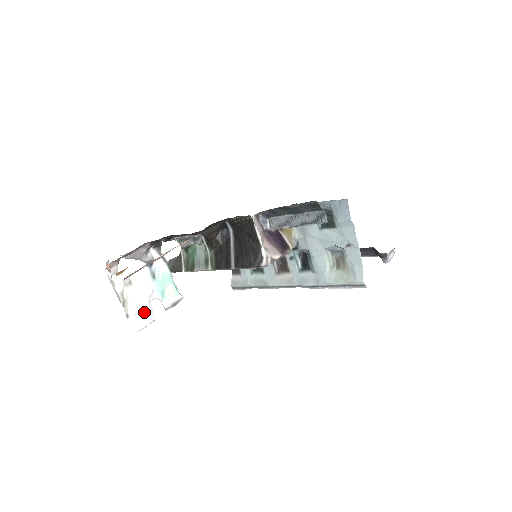
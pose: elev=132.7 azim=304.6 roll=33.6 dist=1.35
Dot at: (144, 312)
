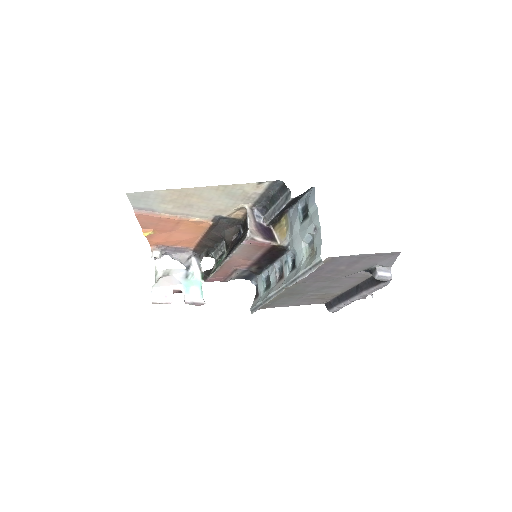
Dot at: (165, 292)
